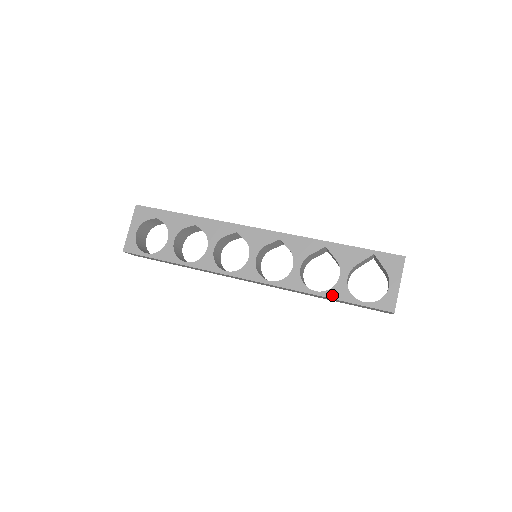
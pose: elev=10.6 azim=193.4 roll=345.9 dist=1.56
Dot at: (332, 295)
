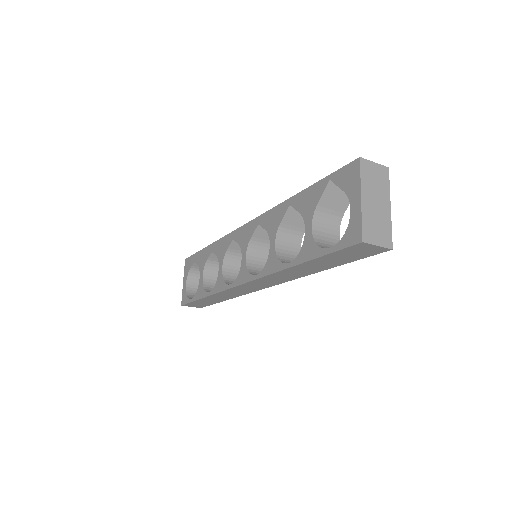
Dot at: (302, 258)
